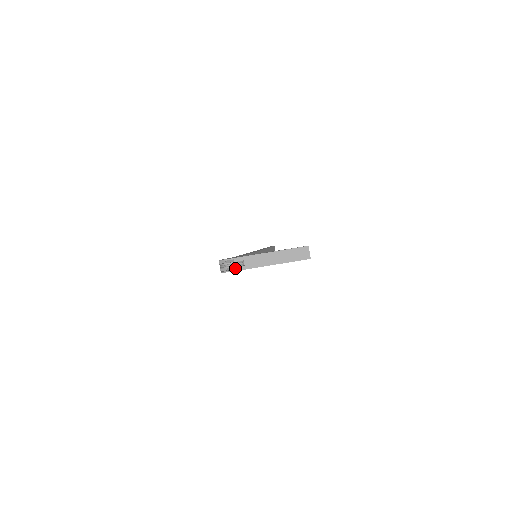
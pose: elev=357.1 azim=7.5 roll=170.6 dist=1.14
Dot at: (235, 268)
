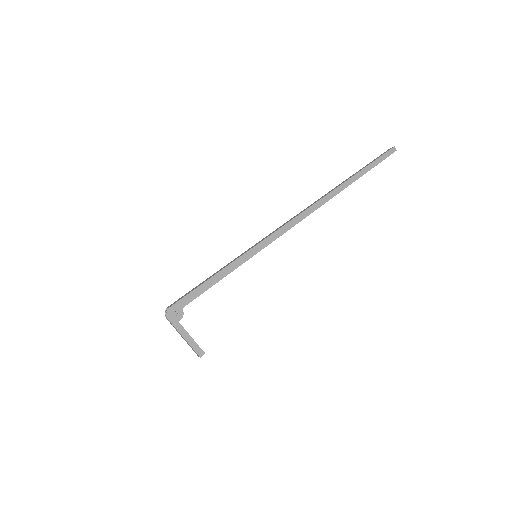
Dot at: occluded
